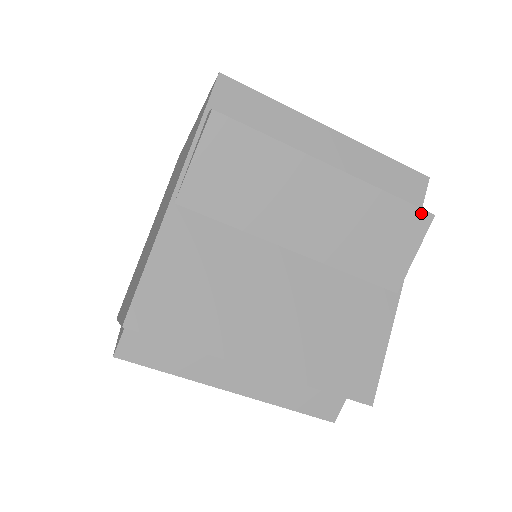
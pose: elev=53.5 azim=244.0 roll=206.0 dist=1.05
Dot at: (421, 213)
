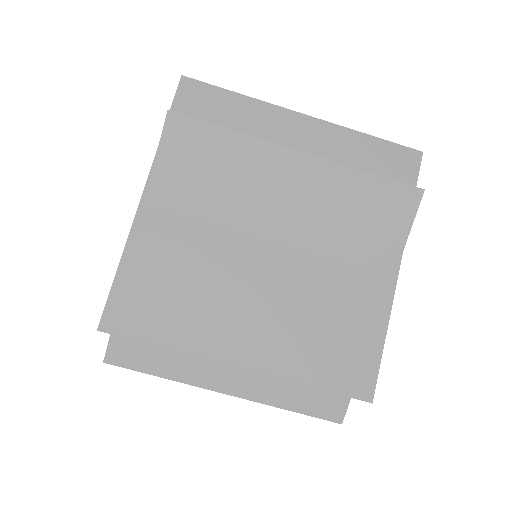
Dot at: (408, 189)
